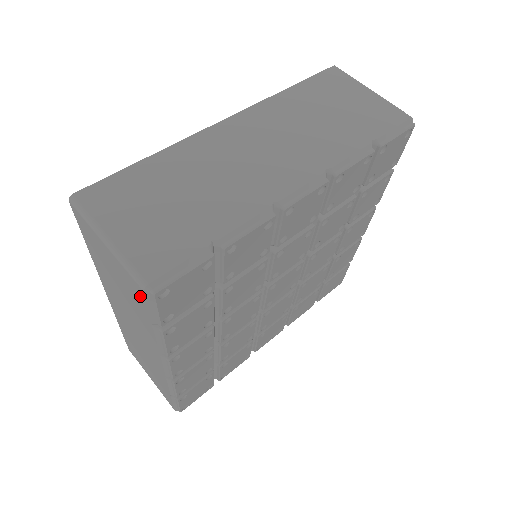
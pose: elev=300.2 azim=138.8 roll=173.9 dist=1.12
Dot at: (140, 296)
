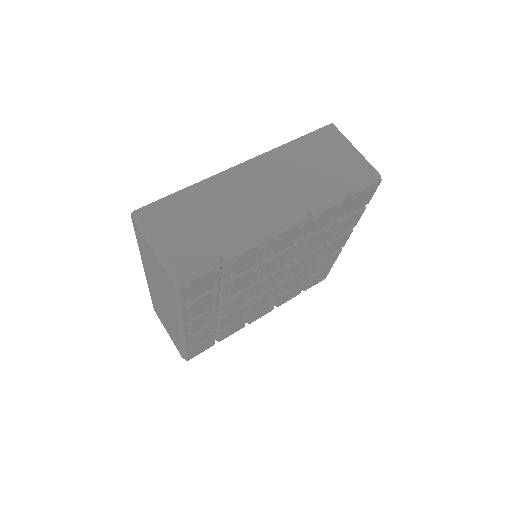
Dot at: (171, 285)
